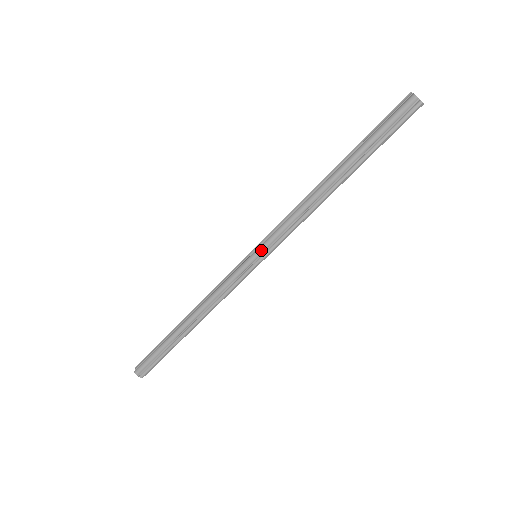
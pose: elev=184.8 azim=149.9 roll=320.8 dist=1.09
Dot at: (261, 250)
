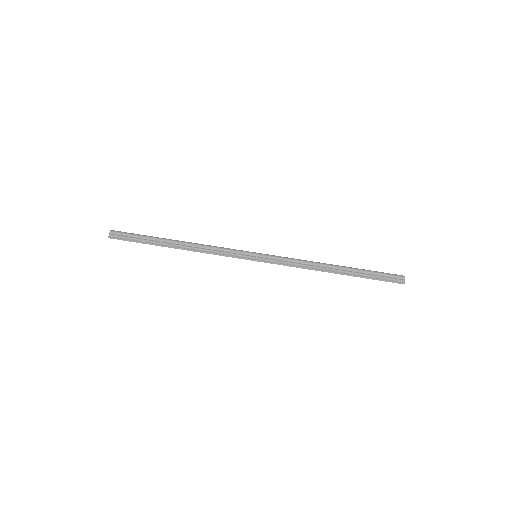
Dot at: (263, 255)
